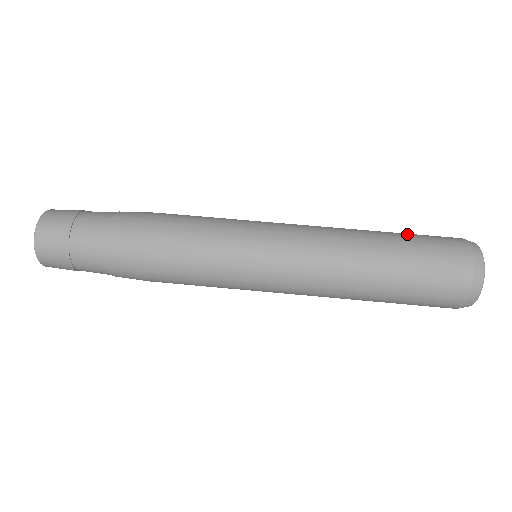
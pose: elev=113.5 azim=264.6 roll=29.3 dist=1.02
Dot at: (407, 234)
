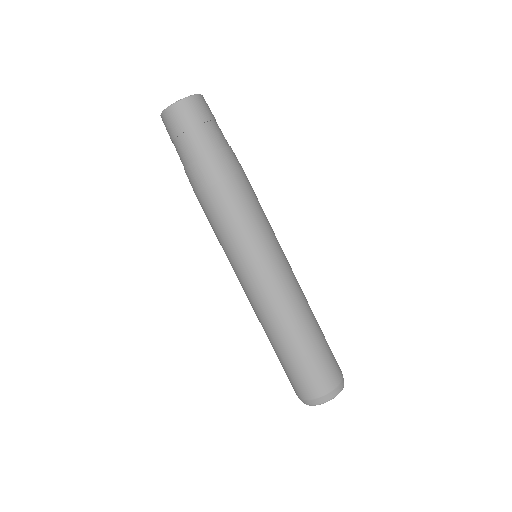
Dot at: (317, 353)
